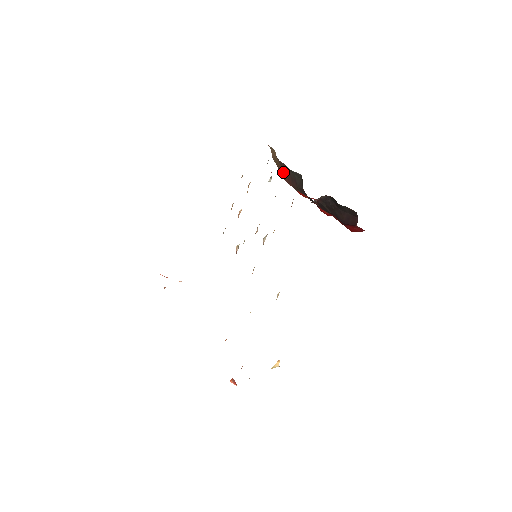
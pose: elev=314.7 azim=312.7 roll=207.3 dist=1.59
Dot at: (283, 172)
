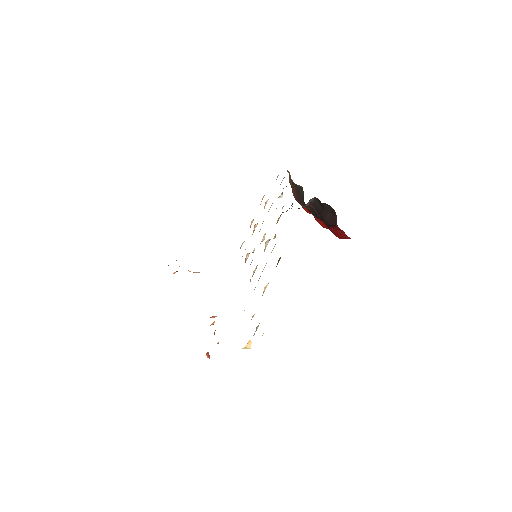
Dot at: (294, 191)
